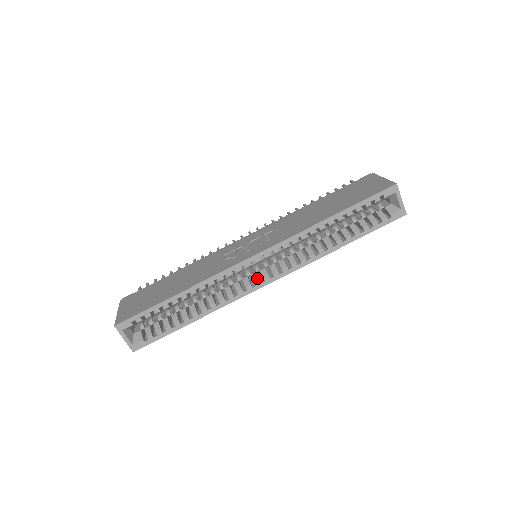
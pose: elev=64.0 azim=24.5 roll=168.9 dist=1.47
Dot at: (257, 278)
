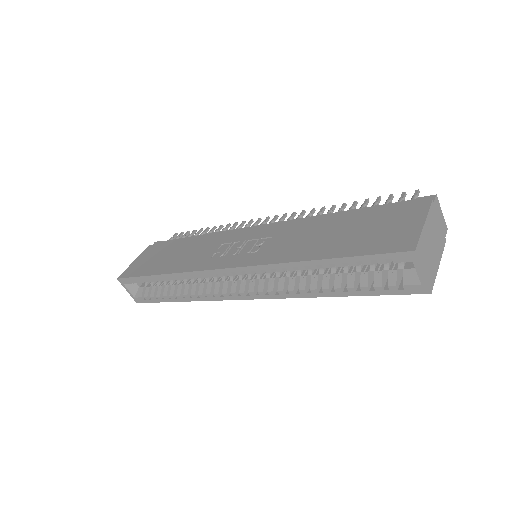
Dot at: (234, 289)
